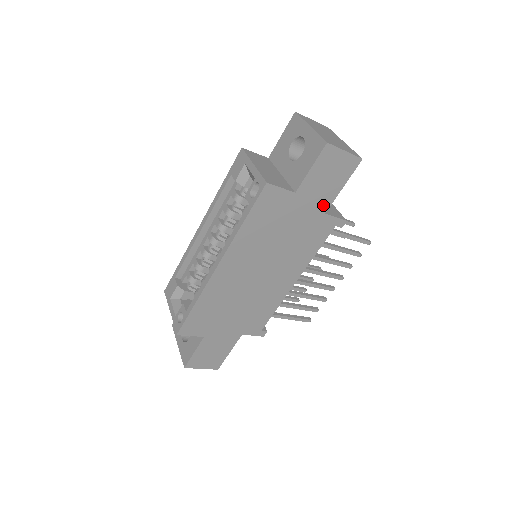
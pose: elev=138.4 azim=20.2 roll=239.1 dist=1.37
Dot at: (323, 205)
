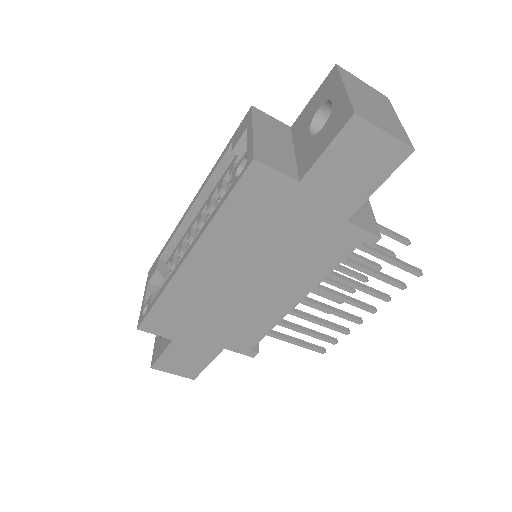
Dot at: (344, 208)
